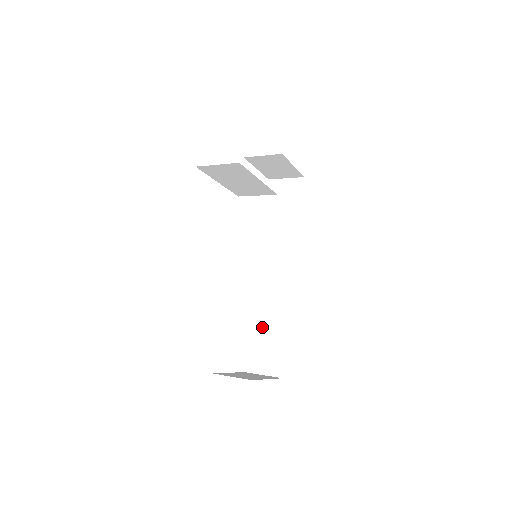
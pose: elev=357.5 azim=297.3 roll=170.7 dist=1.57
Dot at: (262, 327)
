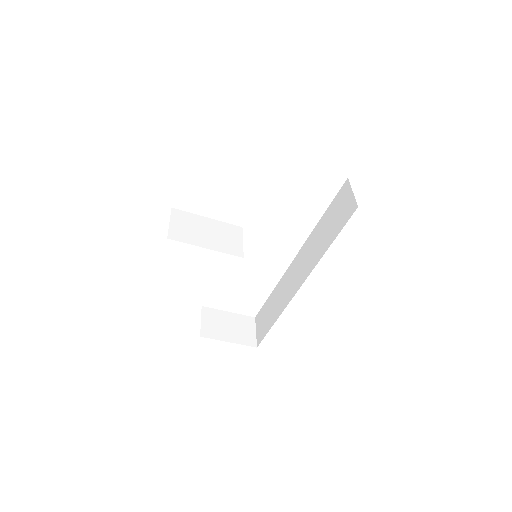
Dot at: (272, 302)
